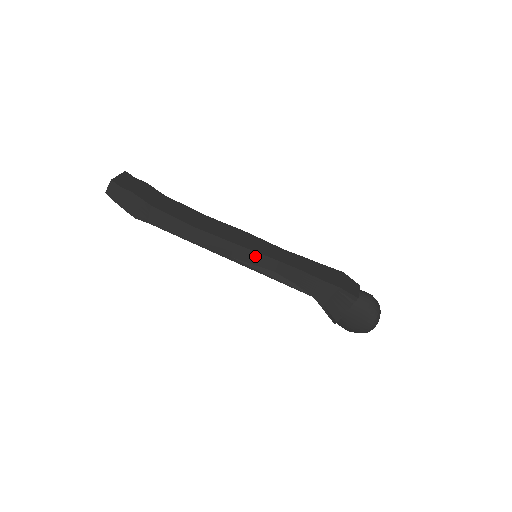
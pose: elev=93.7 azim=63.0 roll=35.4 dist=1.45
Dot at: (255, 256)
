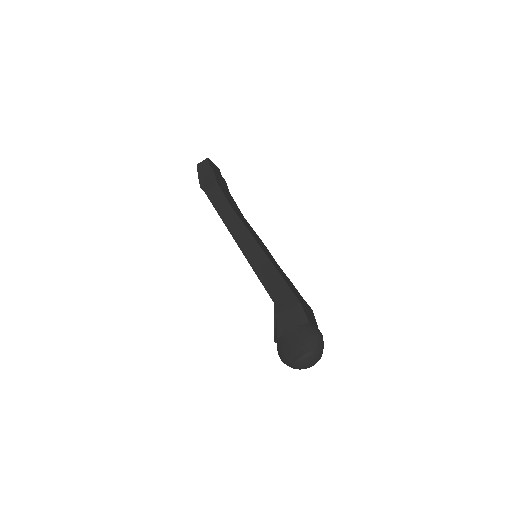
Dot at: (255, 247)
